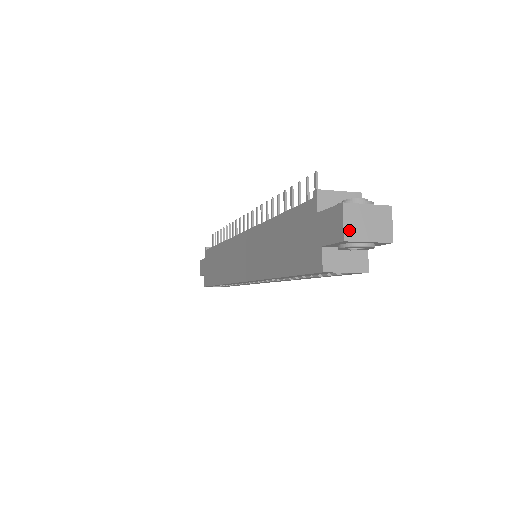
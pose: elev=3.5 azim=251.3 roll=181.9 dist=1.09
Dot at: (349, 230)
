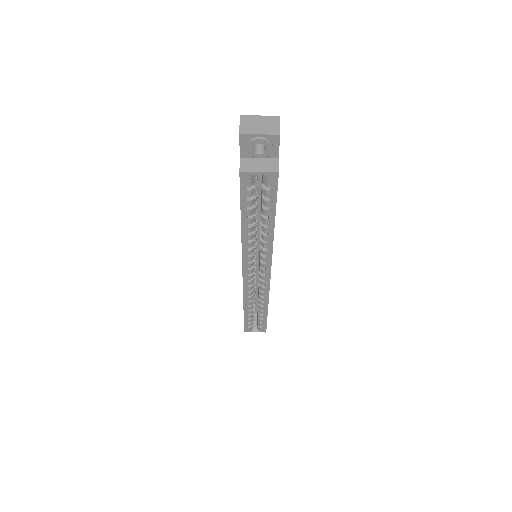
Dot at: (244, 129)
